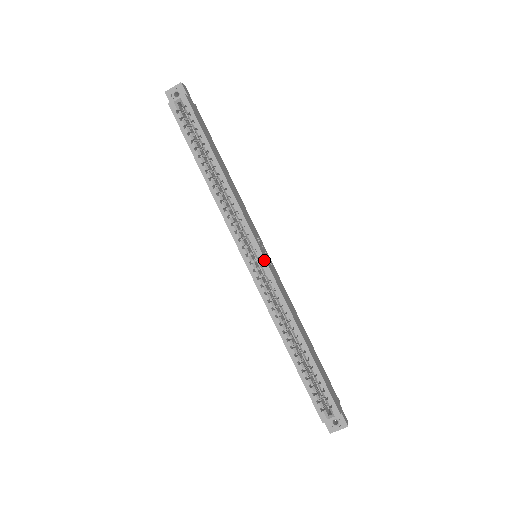
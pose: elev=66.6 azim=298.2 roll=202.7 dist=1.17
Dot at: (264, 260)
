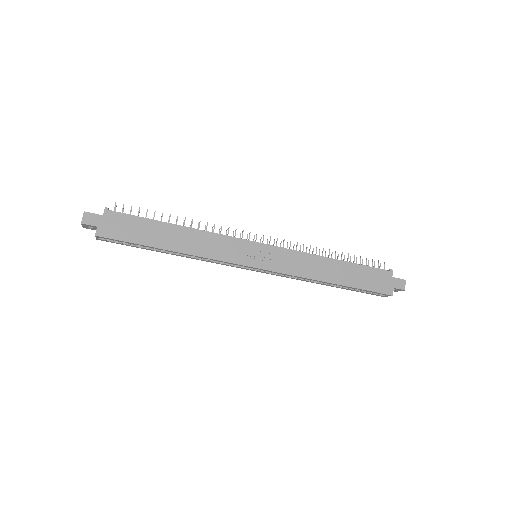
Dot at: occluded
